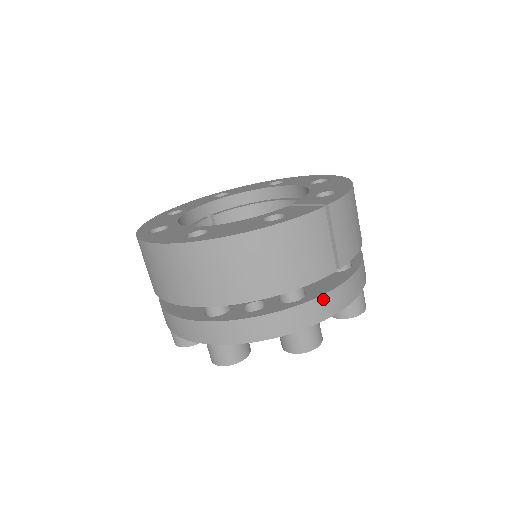
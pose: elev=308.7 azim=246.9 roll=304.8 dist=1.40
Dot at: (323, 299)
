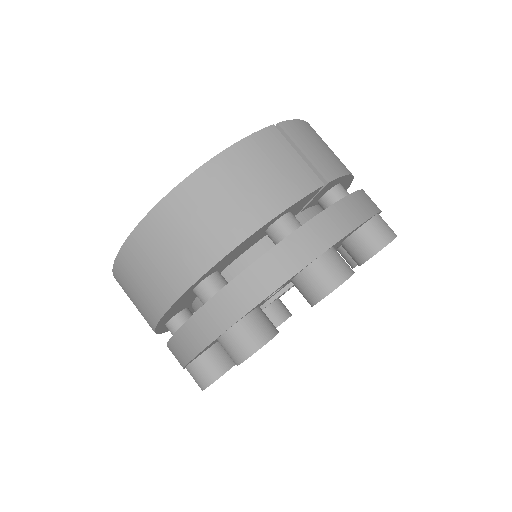
Dot at: (323, 217)
